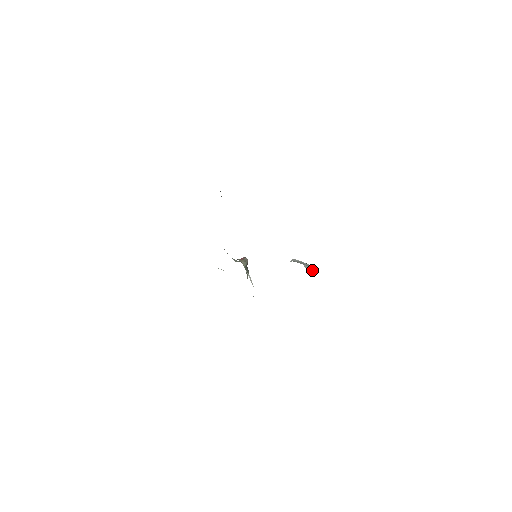
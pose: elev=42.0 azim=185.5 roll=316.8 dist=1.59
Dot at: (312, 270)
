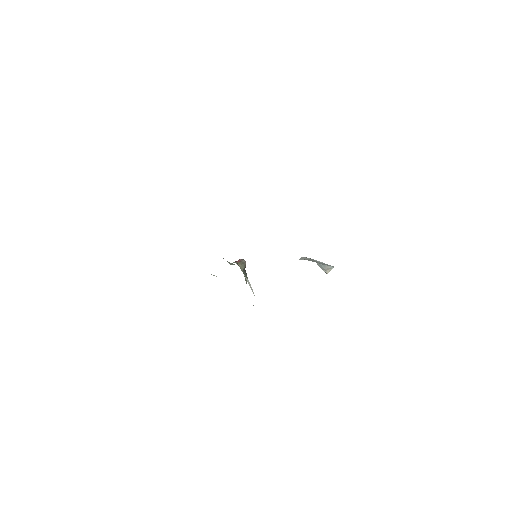
Dot at: (327, 269)
